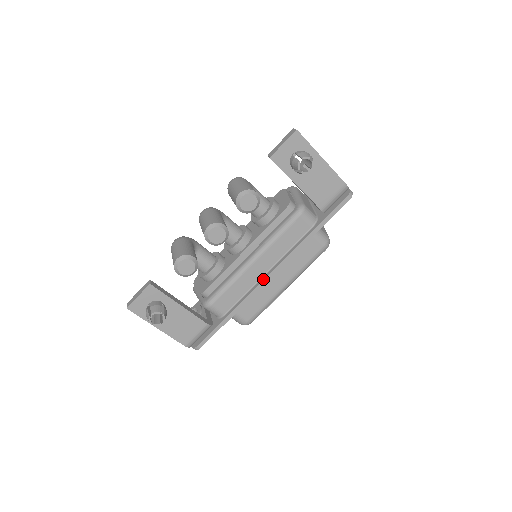
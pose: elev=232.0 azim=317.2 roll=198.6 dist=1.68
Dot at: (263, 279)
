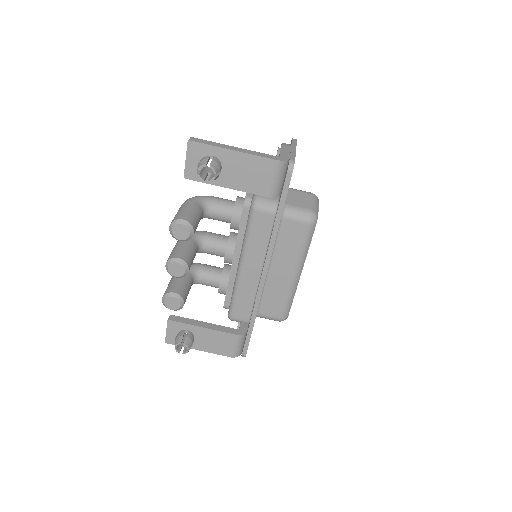
Dot at: (259, 282)
